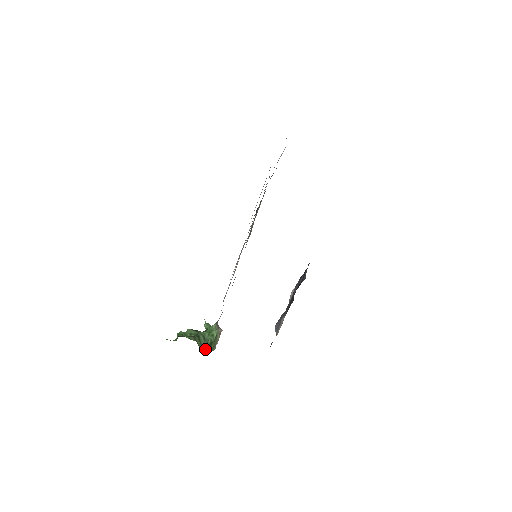
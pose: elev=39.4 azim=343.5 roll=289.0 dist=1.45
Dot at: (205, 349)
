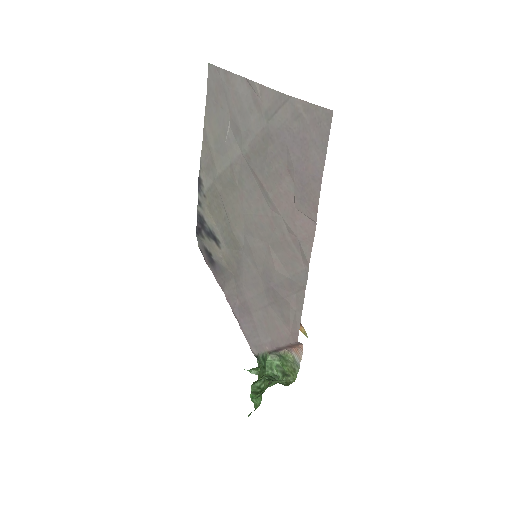
Dot at: (286, 382)
